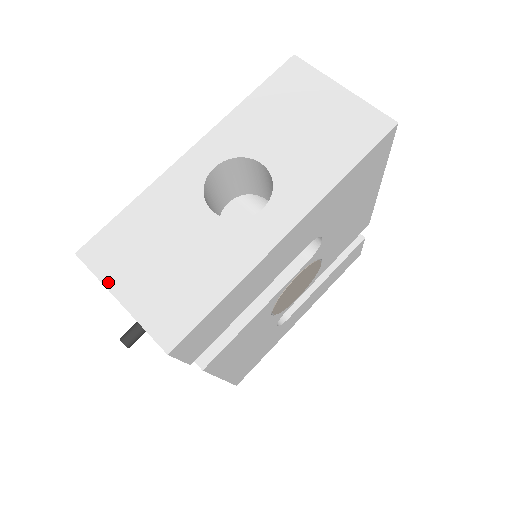
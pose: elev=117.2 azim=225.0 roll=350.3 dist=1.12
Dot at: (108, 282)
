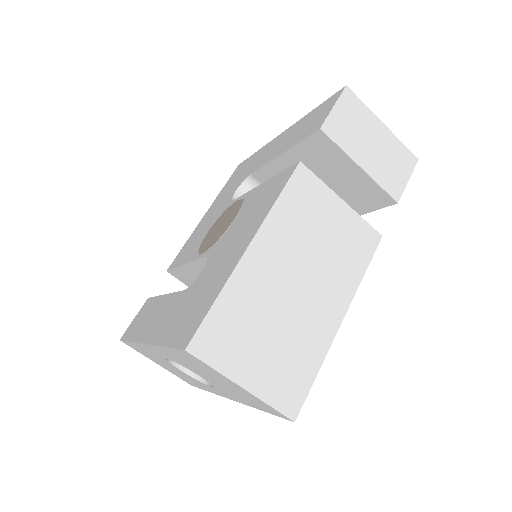
Dot at: occluded
